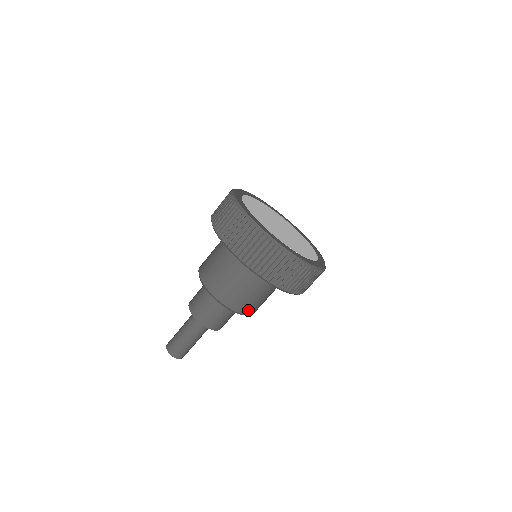
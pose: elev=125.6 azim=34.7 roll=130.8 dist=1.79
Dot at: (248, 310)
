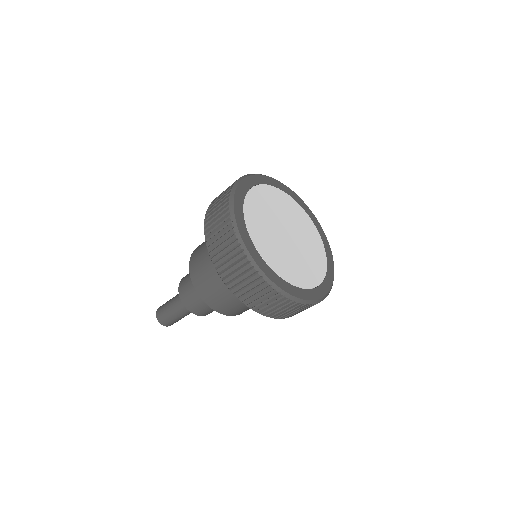
Dot at: occluded
